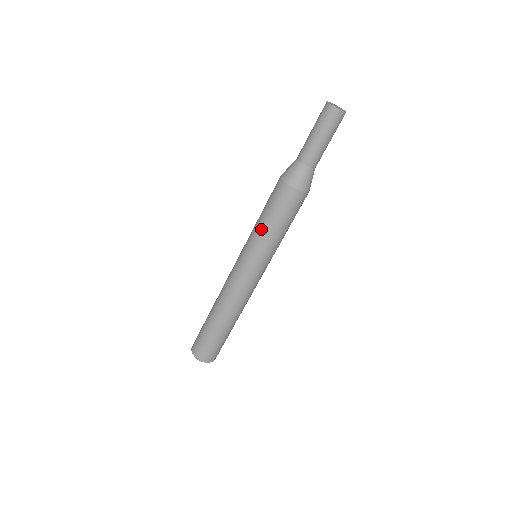
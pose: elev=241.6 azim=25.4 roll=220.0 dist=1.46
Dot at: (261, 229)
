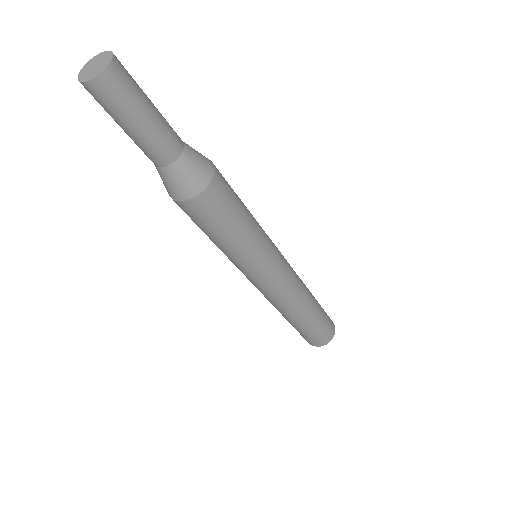
Dot at: occluded
